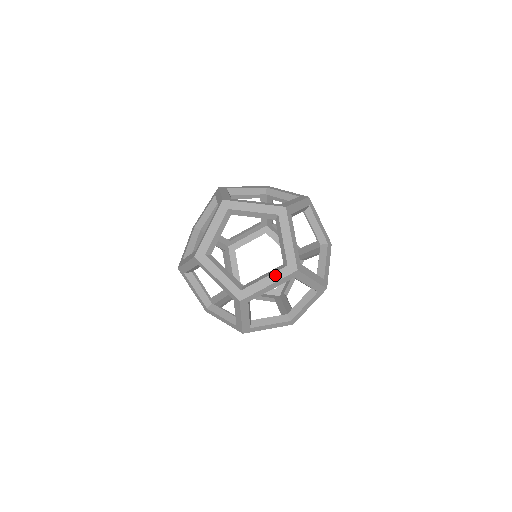
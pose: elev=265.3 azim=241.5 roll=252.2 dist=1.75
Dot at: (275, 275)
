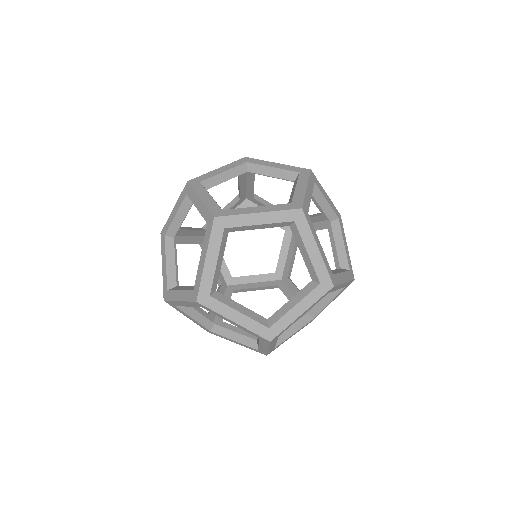
Dot at: (300, 181)
